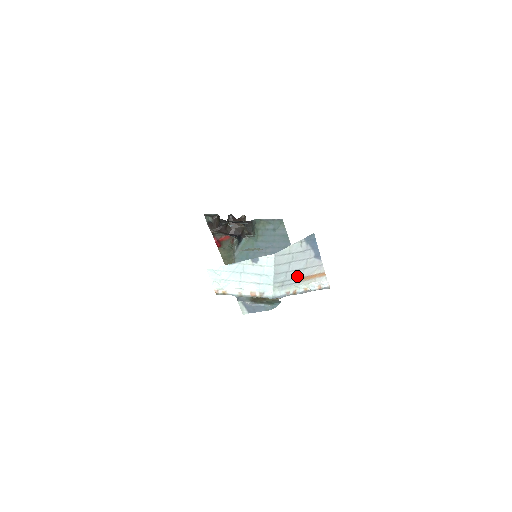
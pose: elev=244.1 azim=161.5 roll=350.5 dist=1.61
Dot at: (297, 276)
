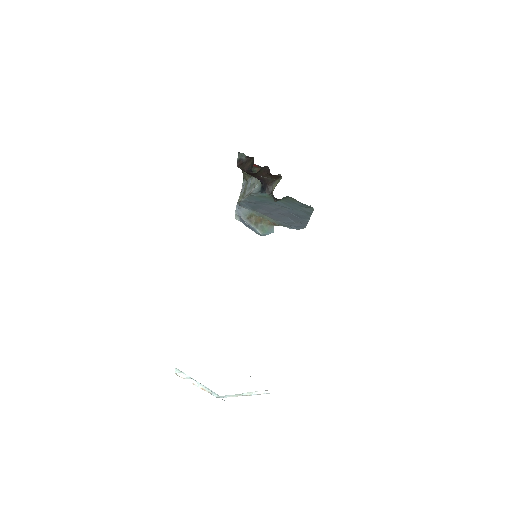
Dot at: occluded
